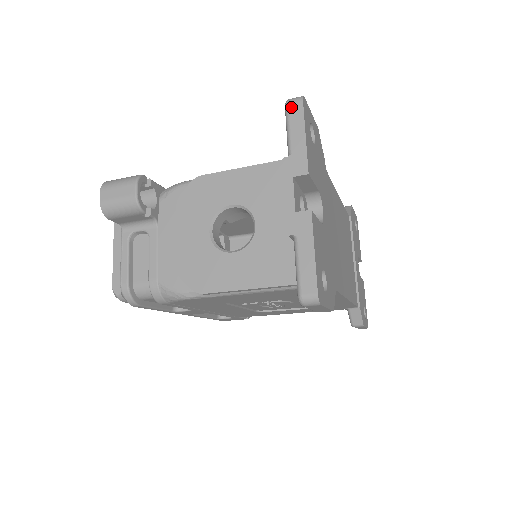
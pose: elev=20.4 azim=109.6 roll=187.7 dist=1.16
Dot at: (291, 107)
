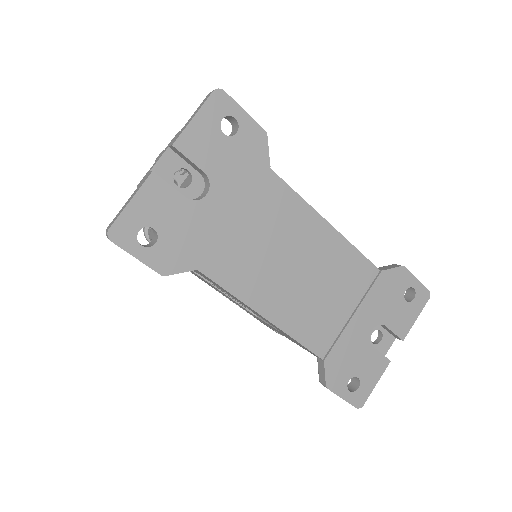
Dot at: (207, 96)
